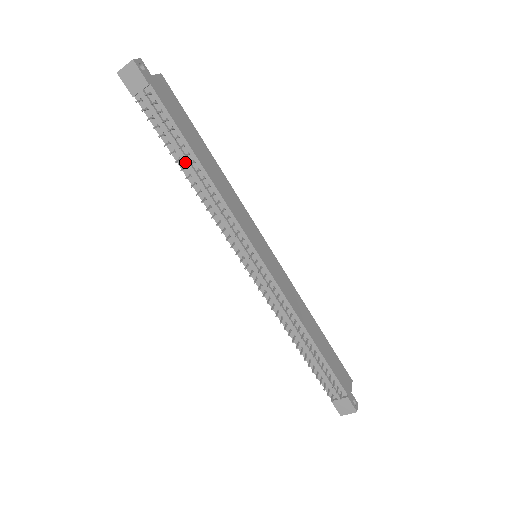
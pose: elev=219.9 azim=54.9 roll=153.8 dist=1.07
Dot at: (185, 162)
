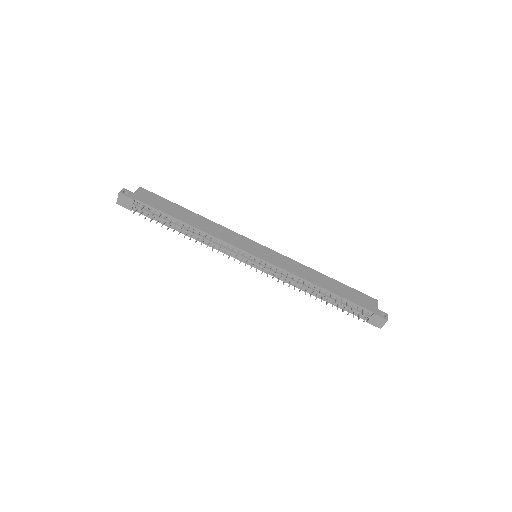
Dot at: (179, 228)
